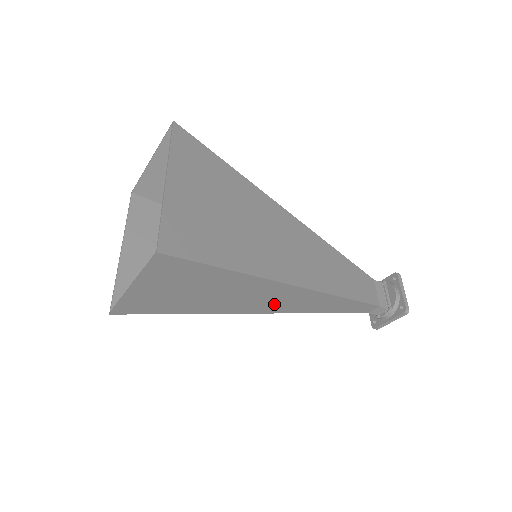
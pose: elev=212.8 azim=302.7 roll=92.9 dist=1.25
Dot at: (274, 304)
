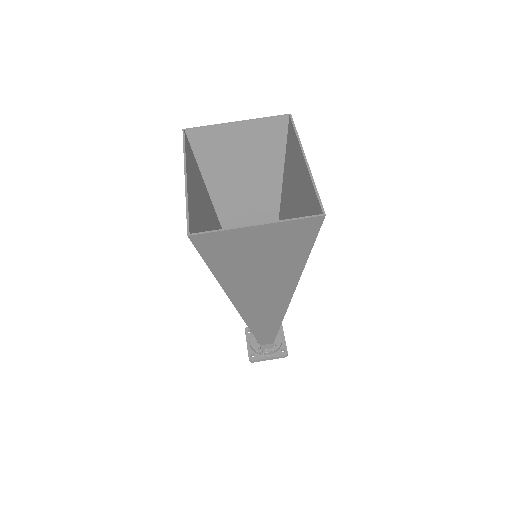
Dot at: (255, 304)
